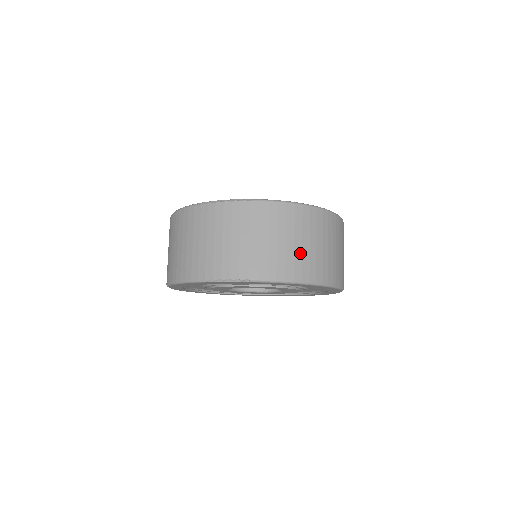
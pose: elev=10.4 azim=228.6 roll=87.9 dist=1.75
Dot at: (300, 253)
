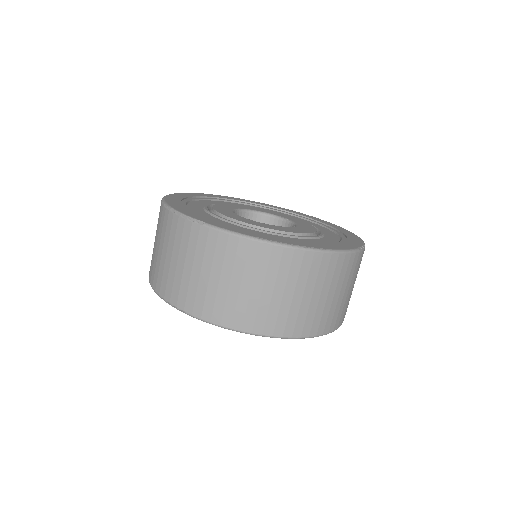
Dot at: (246, 299)
